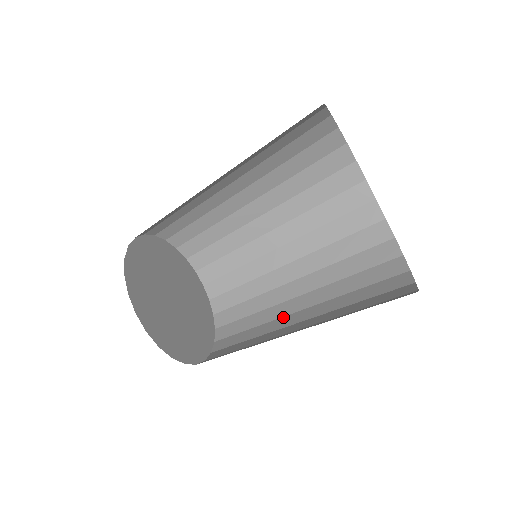
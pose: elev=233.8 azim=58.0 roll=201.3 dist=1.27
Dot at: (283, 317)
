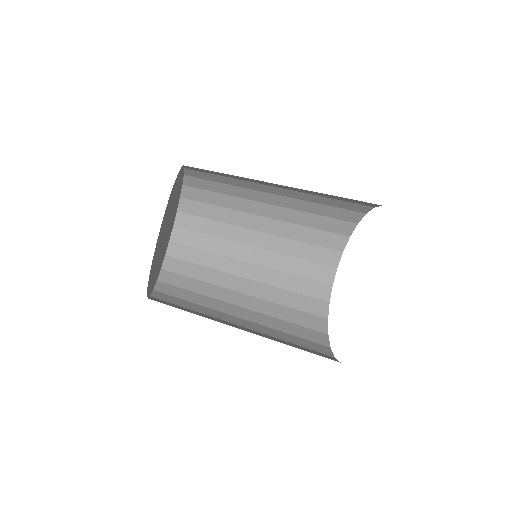
Dot at: (225, 302)
